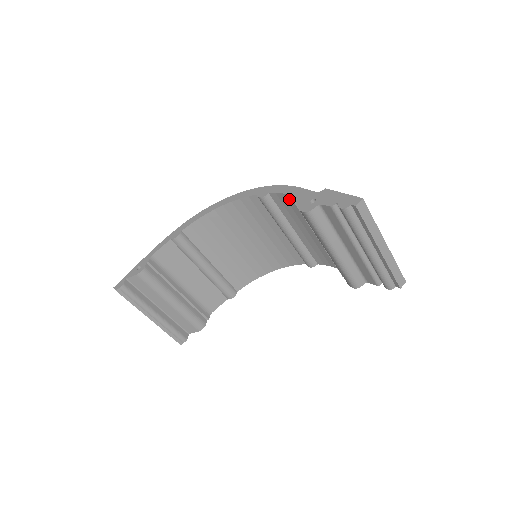
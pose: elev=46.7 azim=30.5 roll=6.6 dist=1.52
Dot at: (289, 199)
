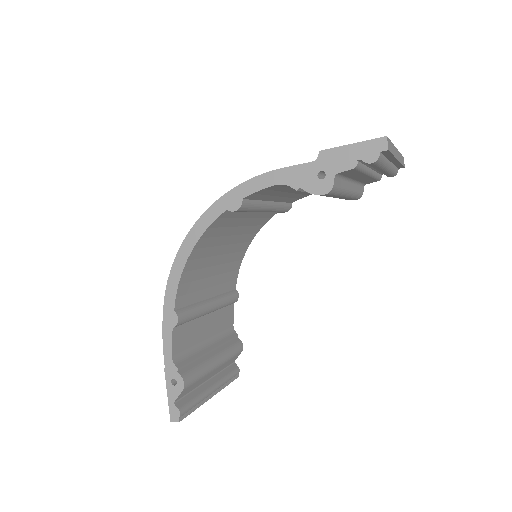
Dot at: (273, 188)
